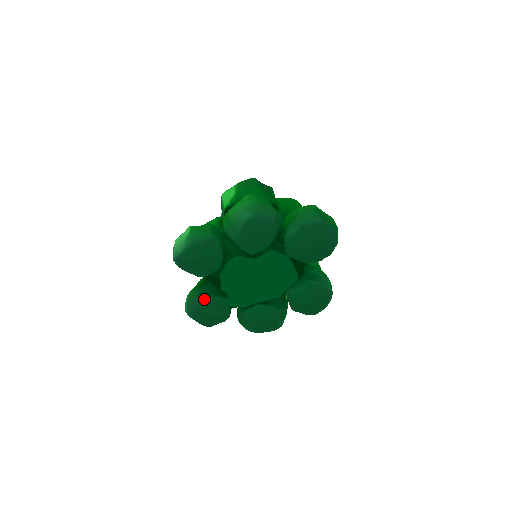
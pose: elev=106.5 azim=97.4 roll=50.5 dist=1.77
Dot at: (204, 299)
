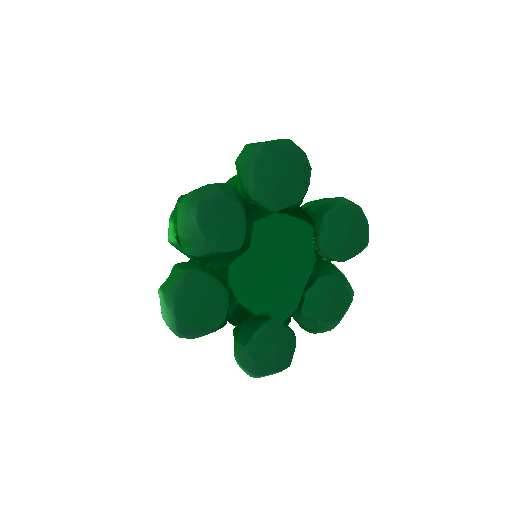
Dot at: (251, 343)
